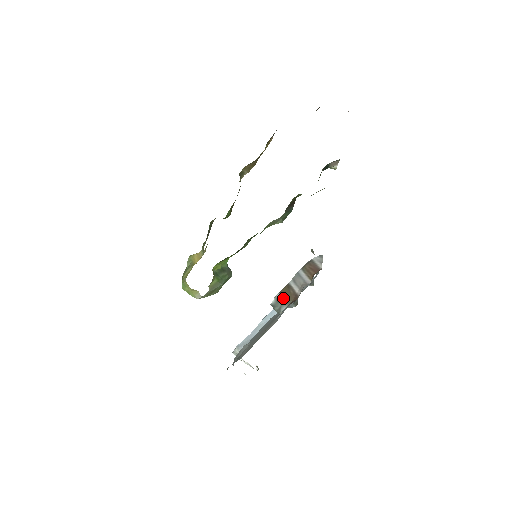
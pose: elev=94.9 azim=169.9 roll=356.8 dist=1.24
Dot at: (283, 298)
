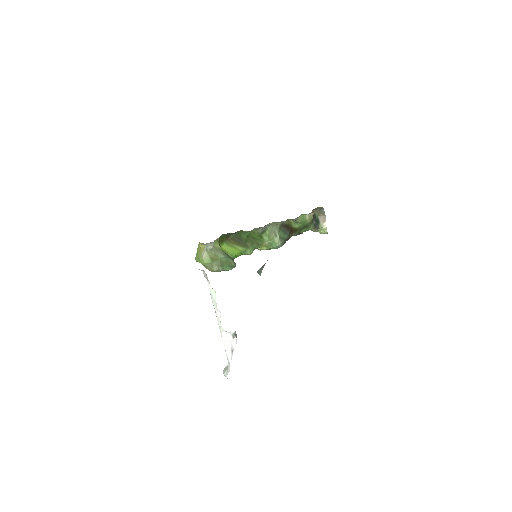
Dot at: occluded
